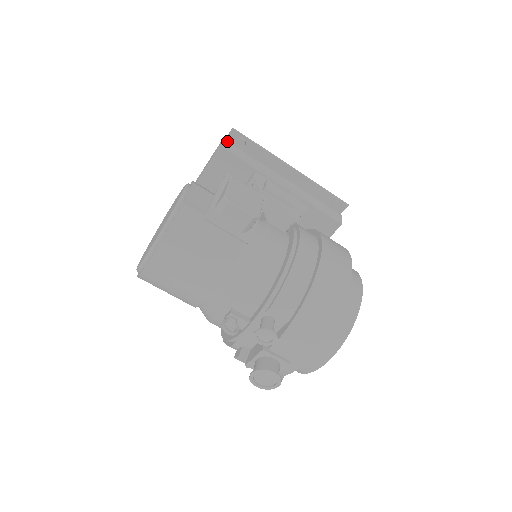
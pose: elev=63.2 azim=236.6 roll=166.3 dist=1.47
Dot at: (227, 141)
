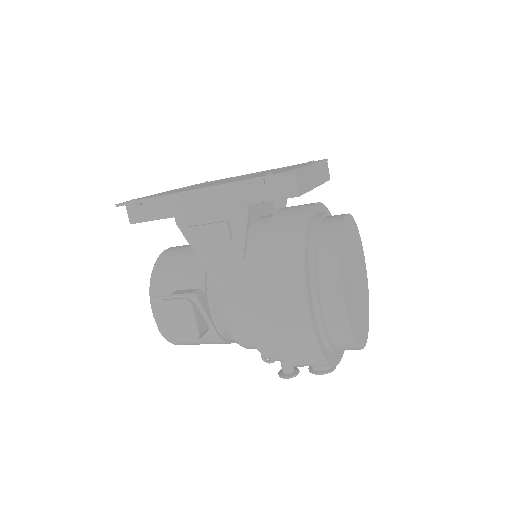
Dot at: (129, 204)
